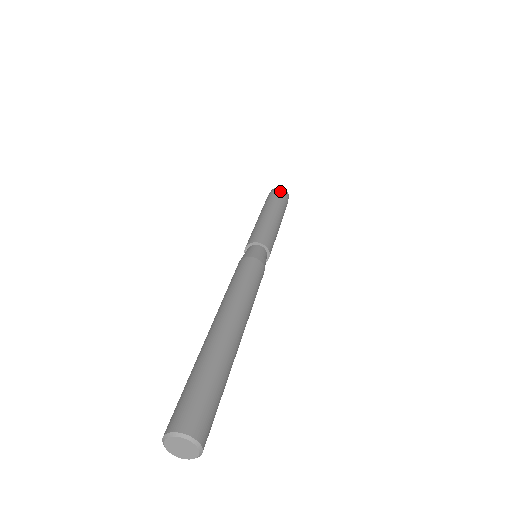
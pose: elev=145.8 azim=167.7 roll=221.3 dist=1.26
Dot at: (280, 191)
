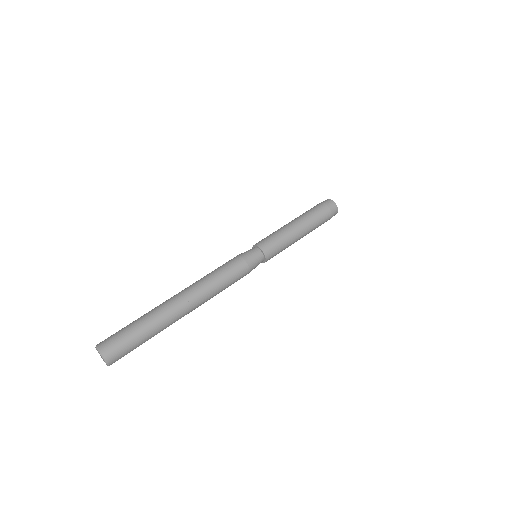
Dot at: (327, 204)
